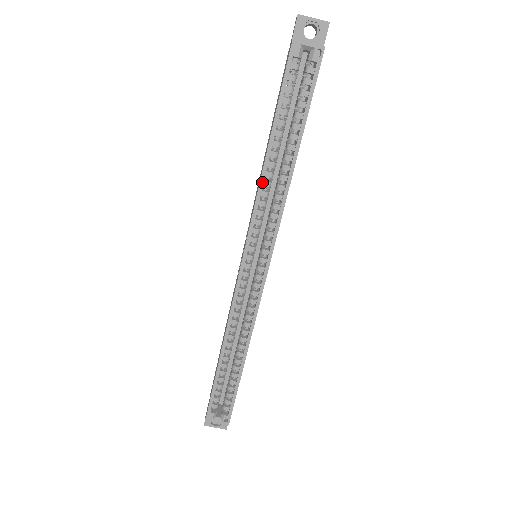
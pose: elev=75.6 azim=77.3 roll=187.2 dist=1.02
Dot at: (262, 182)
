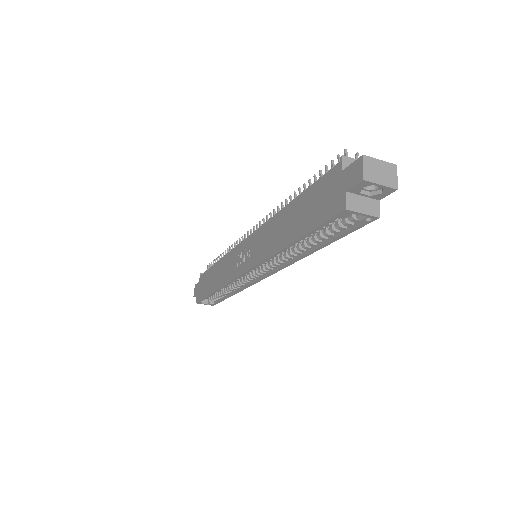
Dot at: (275, 255)
